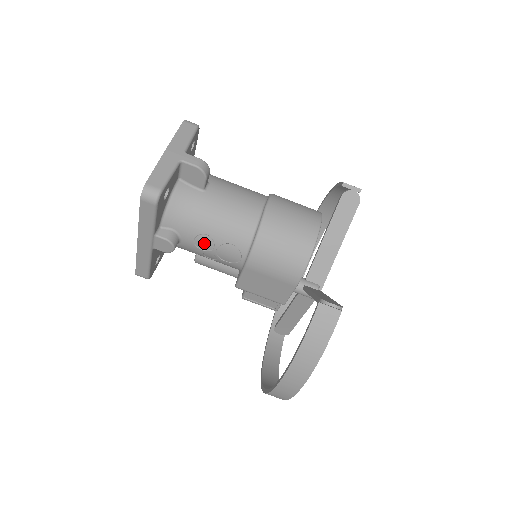
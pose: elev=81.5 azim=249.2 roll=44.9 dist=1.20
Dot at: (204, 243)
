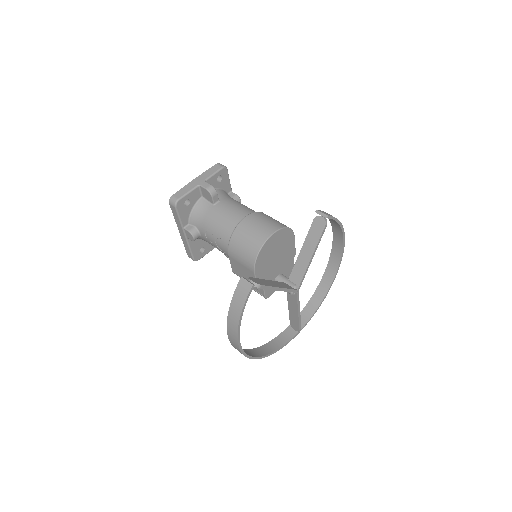
Dot at: (210, 237)
